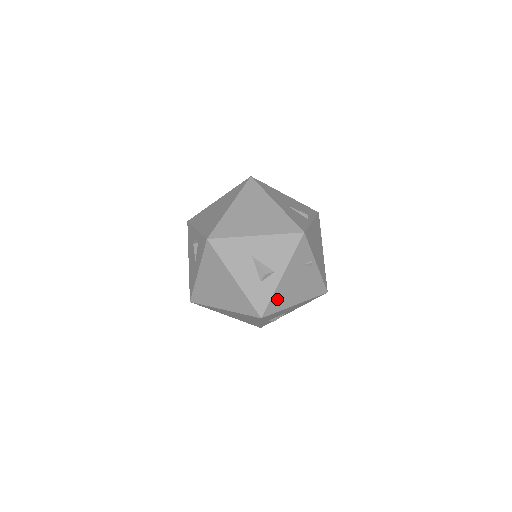
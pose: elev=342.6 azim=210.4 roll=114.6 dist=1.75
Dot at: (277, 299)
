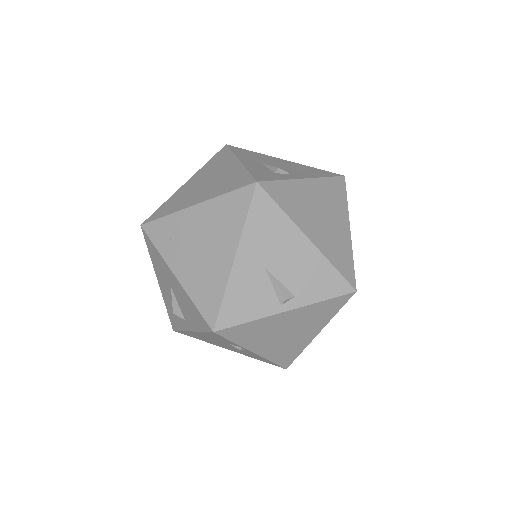
Dot at: (192, 335)
